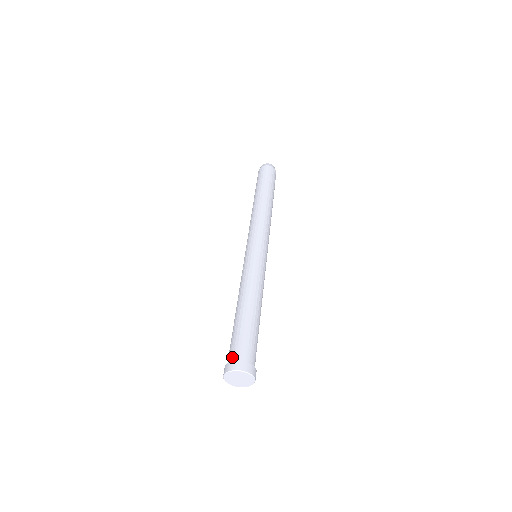
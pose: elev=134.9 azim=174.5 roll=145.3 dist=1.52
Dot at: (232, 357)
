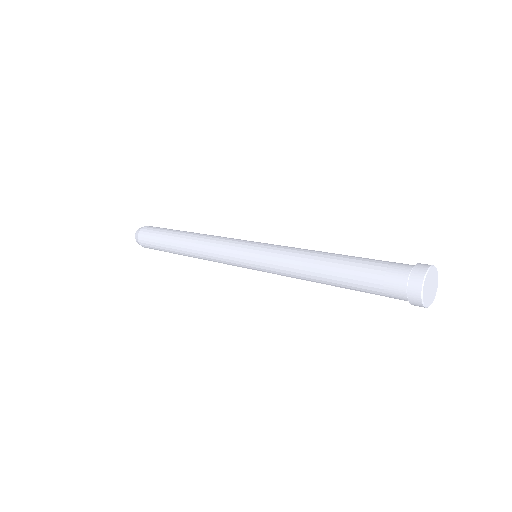
Dot at: (408, 265)
